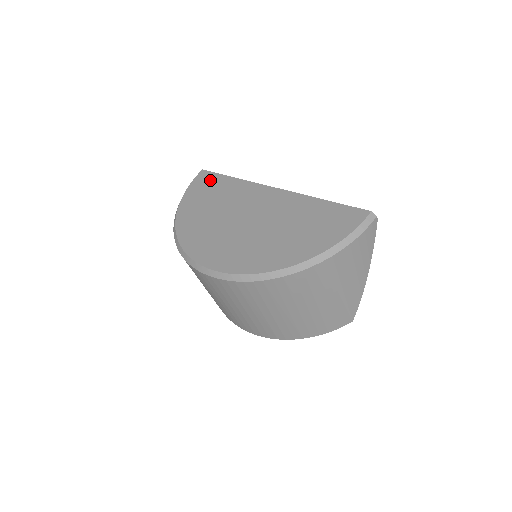
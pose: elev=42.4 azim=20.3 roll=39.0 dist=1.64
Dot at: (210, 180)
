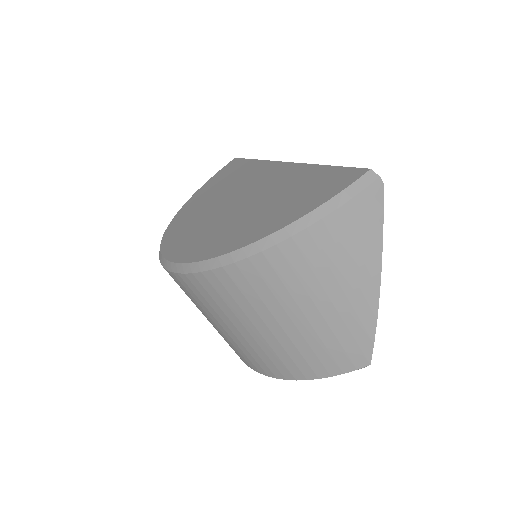
Dot at: (233, 166)
